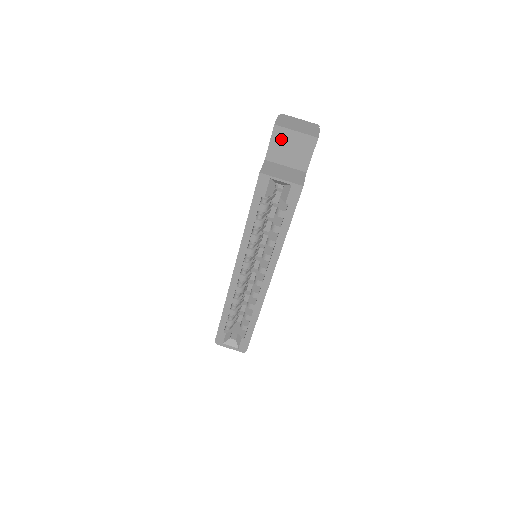
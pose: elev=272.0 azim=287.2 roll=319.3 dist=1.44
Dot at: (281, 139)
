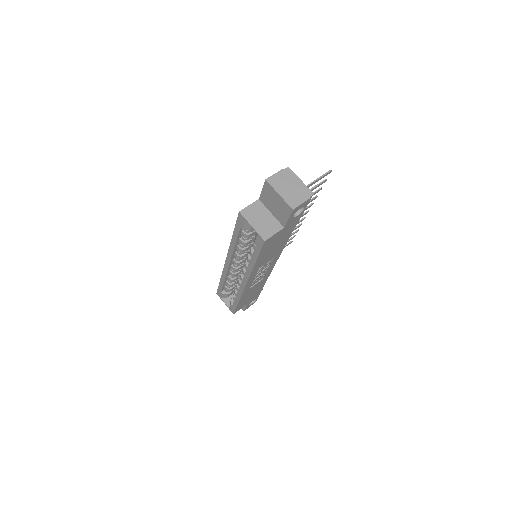
Dot at: (269, 193)
